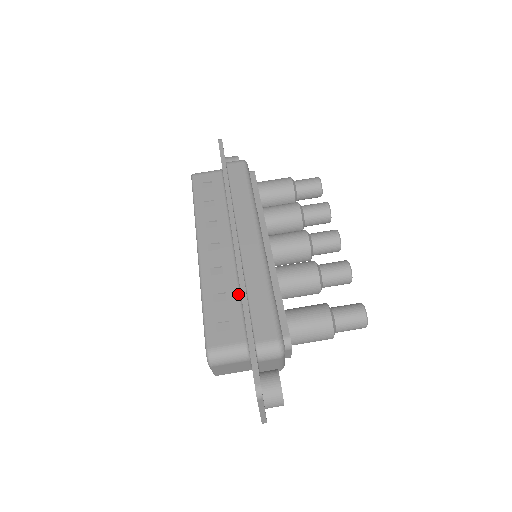
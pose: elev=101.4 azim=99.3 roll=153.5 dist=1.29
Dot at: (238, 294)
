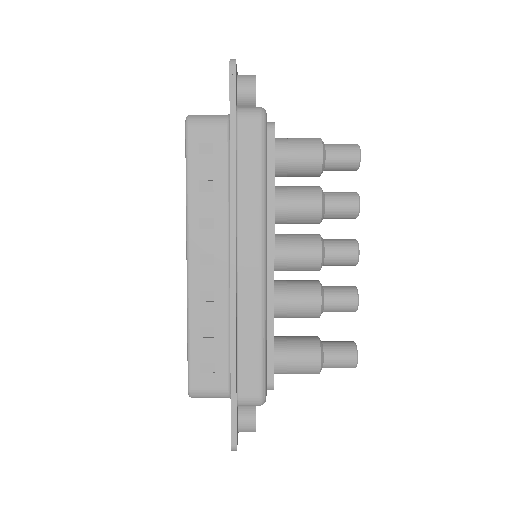
Dot at: (228, 332)
